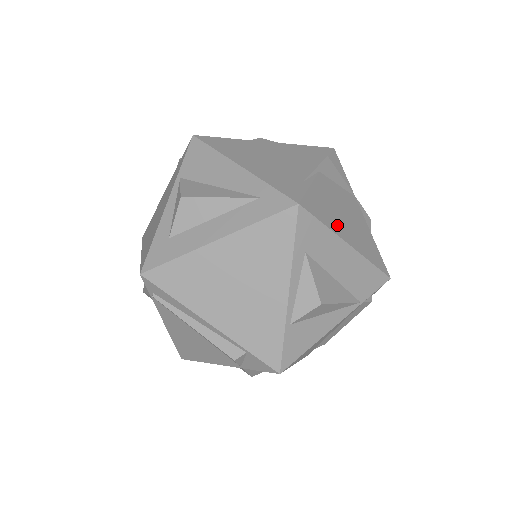
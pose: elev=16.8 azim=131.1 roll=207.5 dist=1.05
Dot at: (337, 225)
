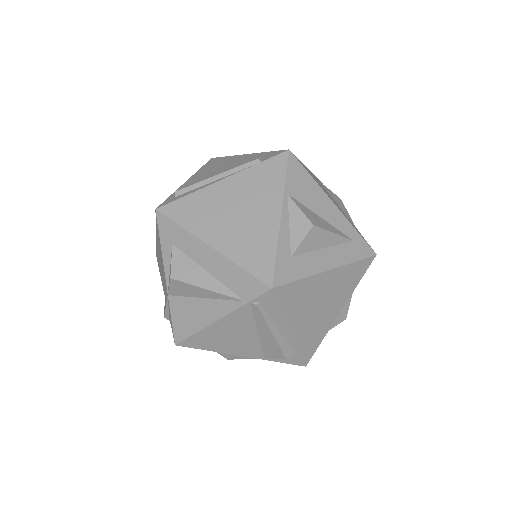
Dot at: occluded
